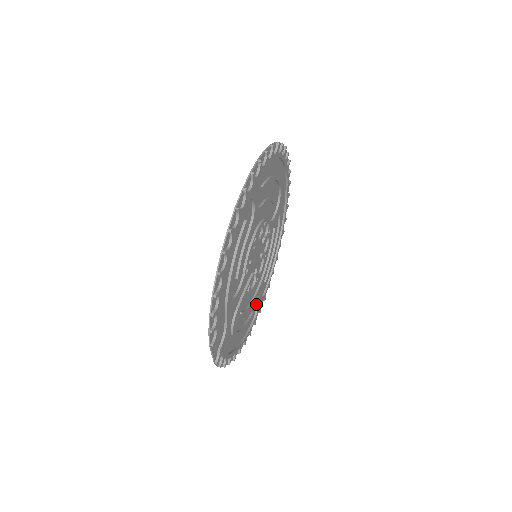
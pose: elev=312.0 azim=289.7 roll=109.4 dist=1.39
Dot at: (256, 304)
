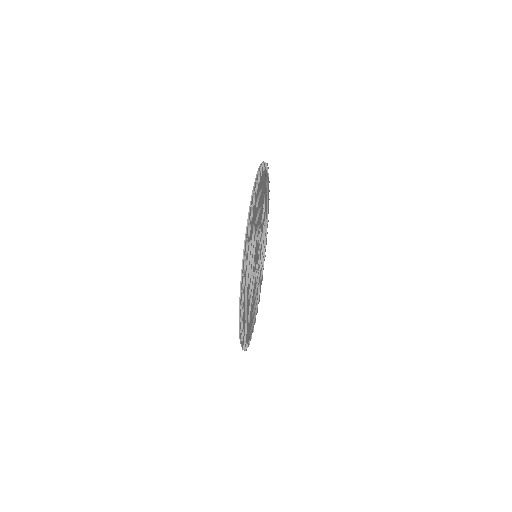
Dot at: (258, 288)
